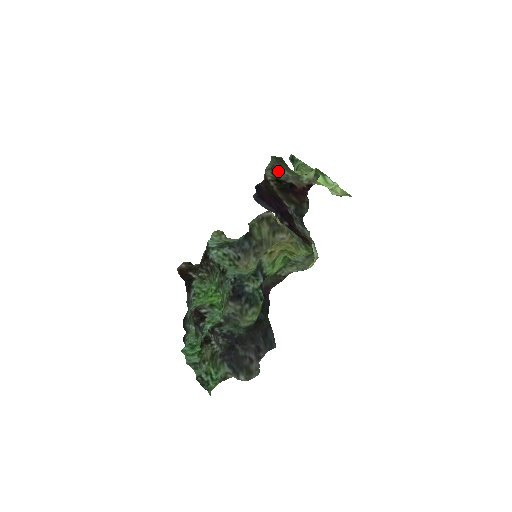
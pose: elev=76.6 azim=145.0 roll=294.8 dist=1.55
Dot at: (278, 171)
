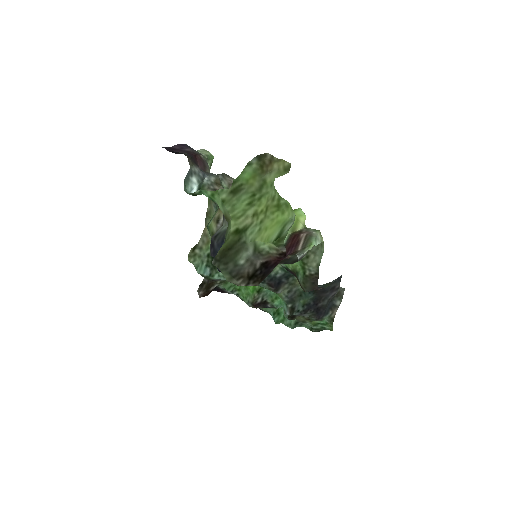
Dot at: (238, 269)
